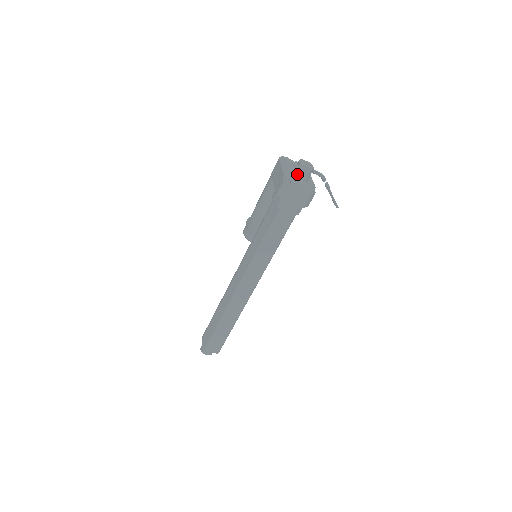
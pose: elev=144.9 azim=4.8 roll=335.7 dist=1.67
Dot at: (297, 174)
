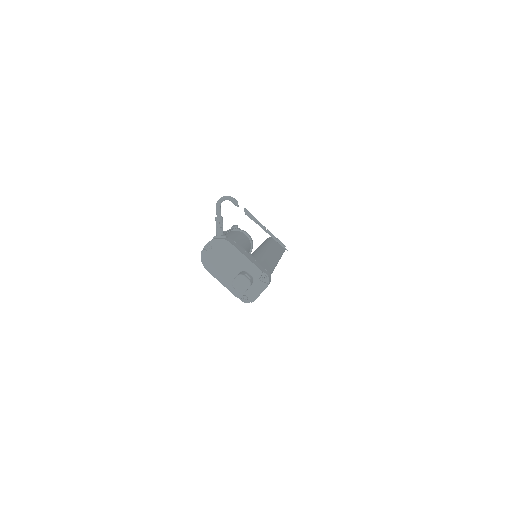
Dot at: occluded
